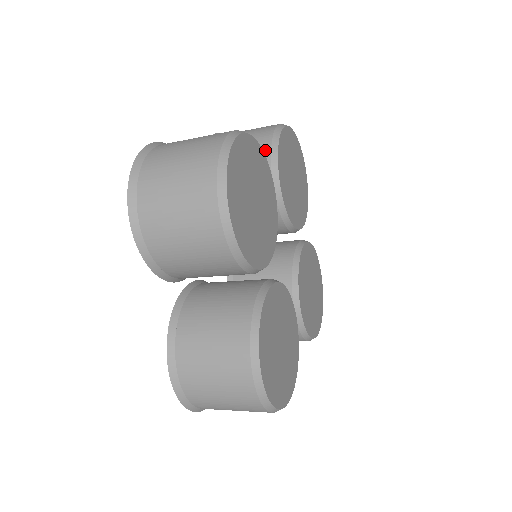
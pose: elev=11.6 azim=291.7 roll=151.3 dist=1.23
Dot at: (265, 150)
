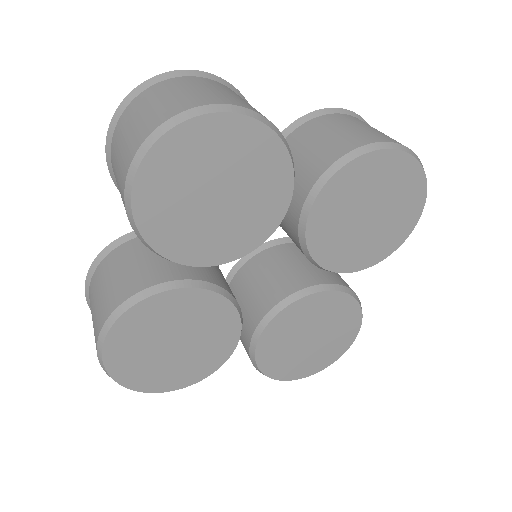
Dot at: occluded
